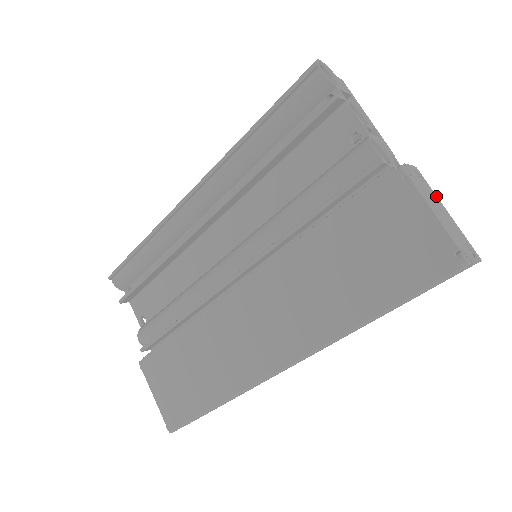
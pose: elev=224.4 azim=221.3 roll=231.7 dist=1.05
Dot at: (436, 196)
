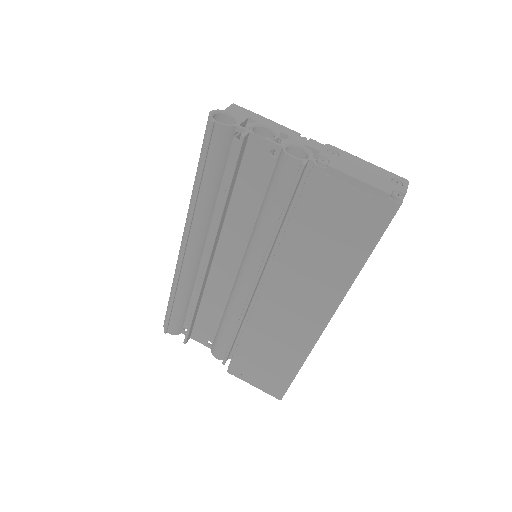
Dot at: (353, 156)
